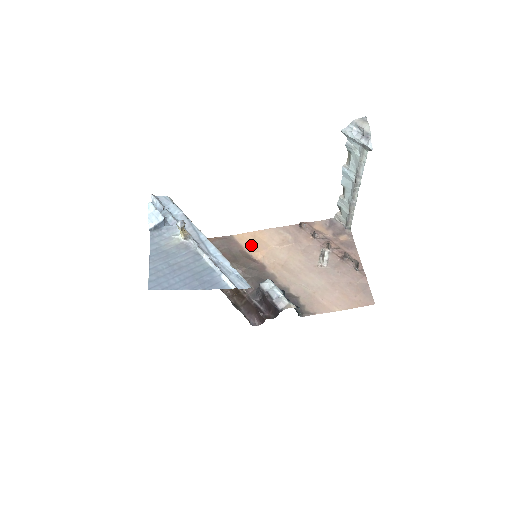
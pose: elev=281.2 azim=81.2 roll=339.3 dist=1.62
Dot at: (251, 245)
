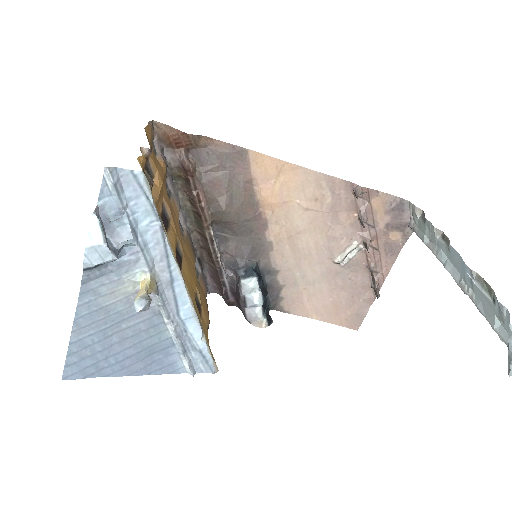
Dot at: (267, 183)
